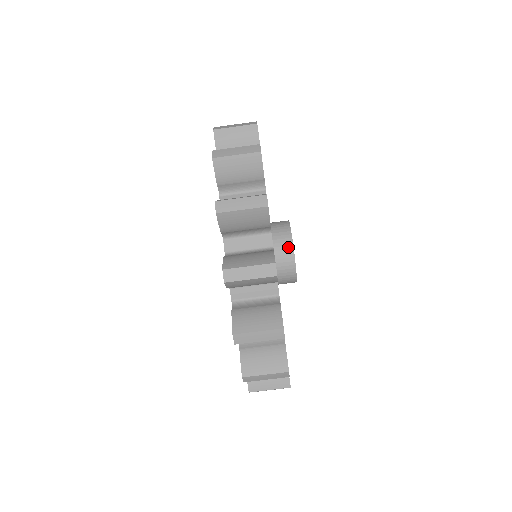
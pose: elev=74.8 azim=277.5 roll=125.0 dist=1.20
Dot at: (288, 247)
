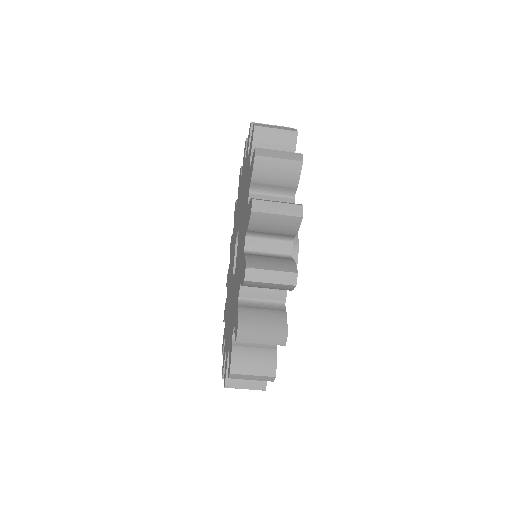
Dot at: (293, 256)
